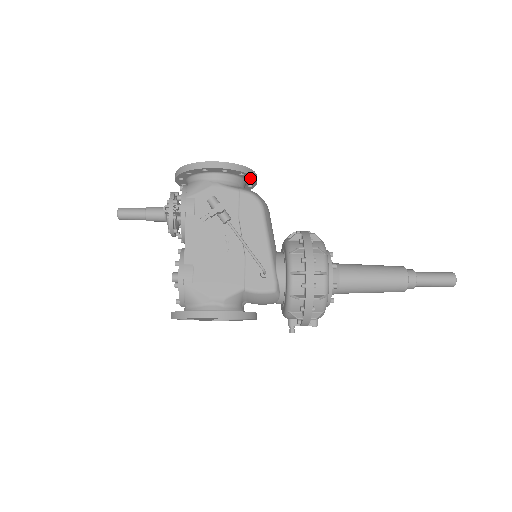
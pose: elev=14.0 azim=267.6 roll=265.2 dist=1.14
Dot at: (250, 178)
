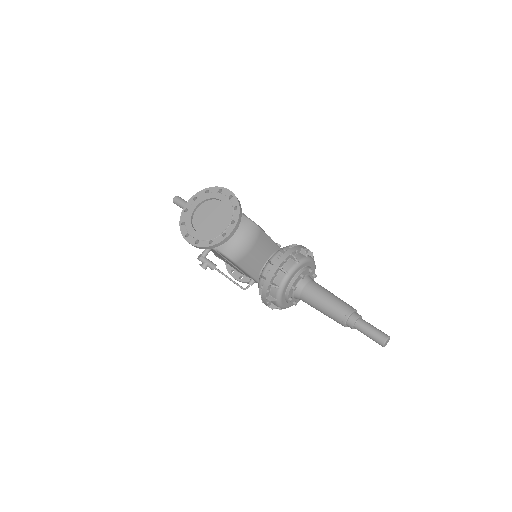
Dot at: (223, 240)
